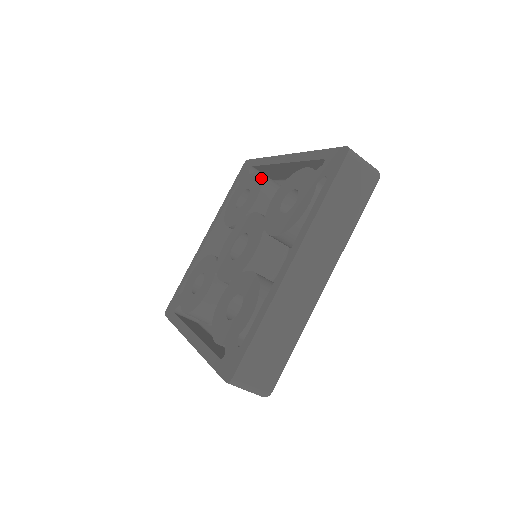
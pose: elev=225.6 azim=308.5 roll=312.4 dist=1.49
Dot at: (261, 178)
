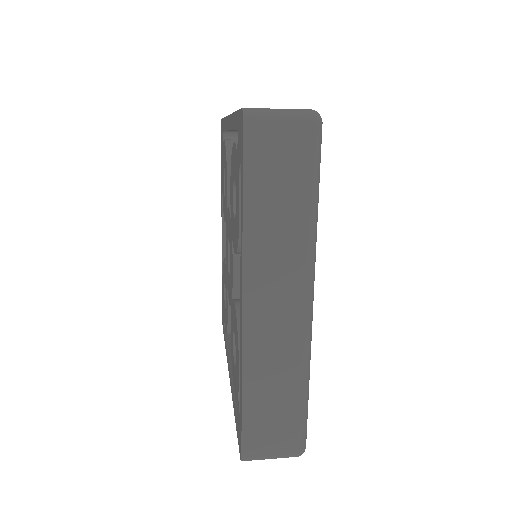
Dot at: (225, 152)
